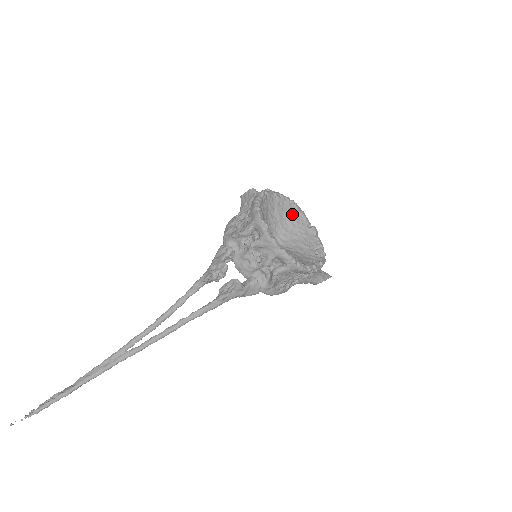
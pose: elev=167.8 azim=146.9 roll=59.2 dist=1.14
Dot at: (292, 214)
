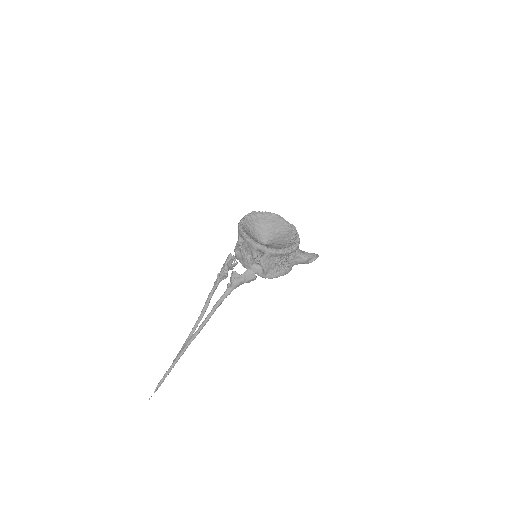
Dot at: (274, 222)
